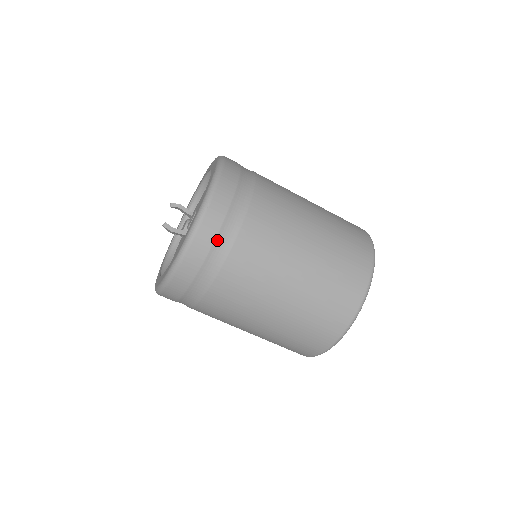
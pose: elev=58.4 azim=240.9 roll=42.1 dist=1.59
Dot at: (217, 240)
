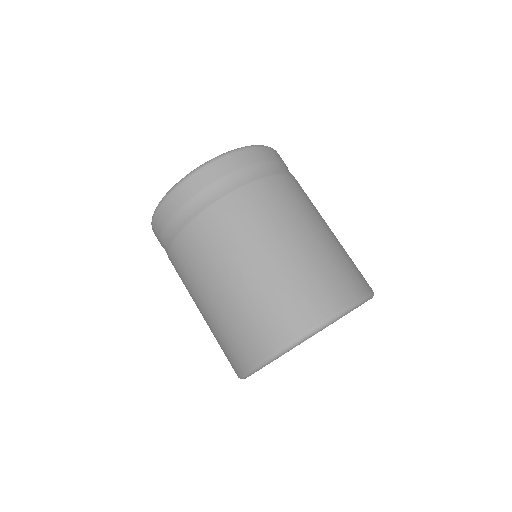
Dot at: occluded
